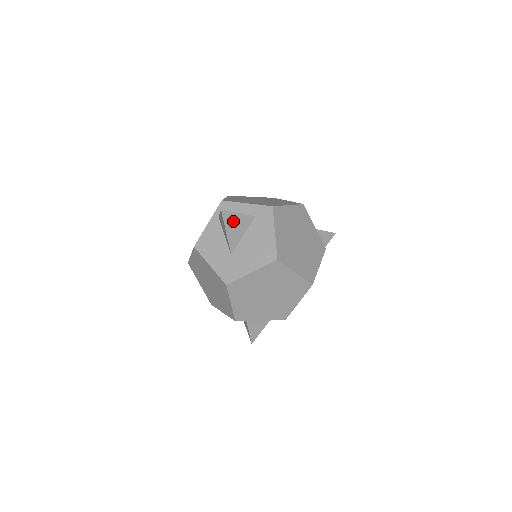
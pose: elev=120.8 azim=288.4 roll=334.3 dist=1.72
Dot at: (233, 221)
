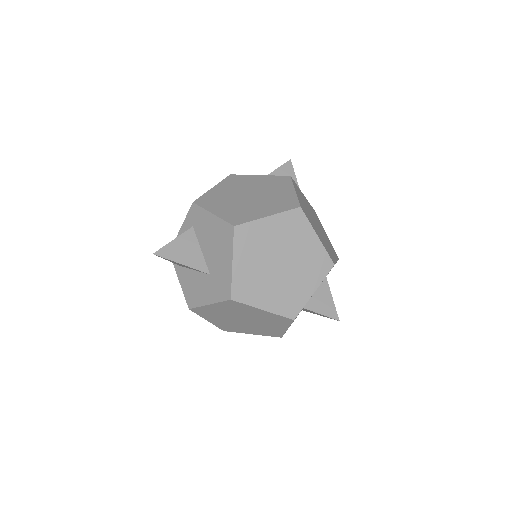
Dot at: (176, 250)
